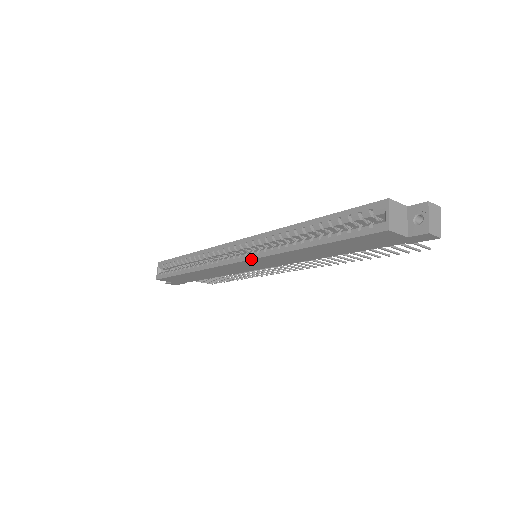
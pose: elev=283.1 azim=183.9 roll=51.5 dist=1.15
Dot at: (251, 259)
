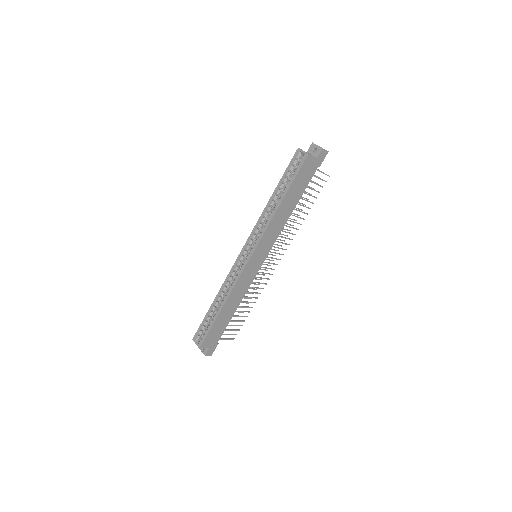
Dot at: (257, 244)
